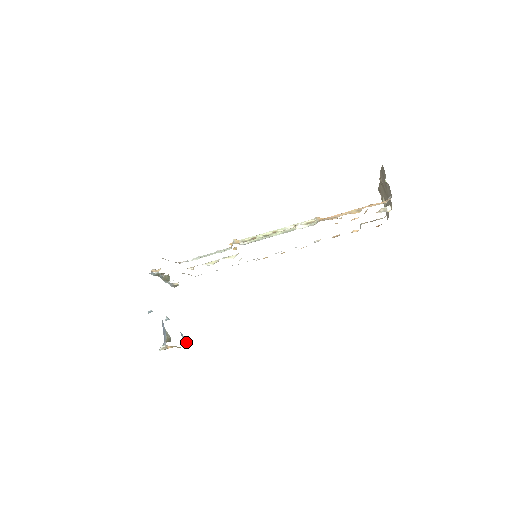
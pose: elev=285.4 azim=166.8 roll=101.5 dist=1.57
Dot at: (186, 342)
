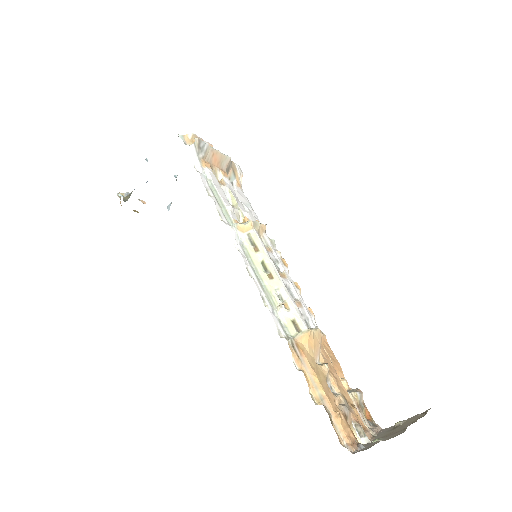
Dot at: (169, 209)
